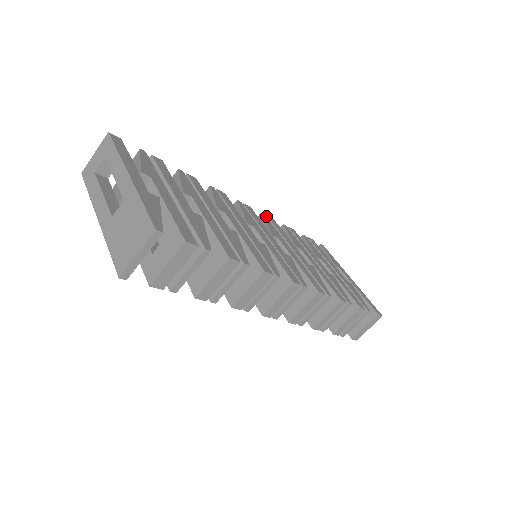
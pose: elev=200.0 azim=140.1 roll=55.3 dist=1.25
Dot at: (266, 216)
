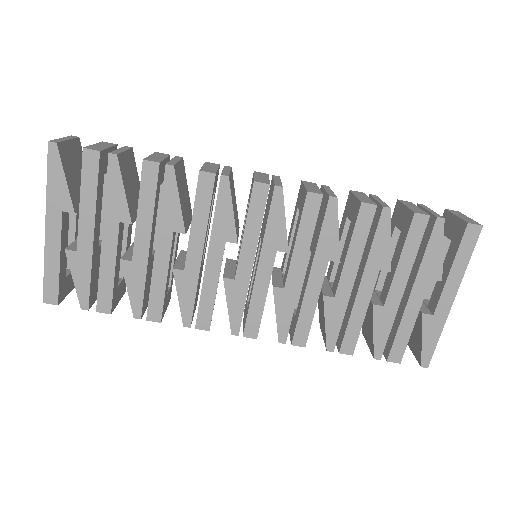
Dot at: occluded
